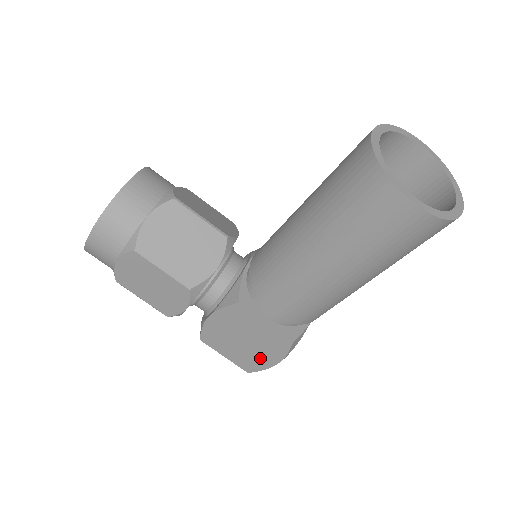
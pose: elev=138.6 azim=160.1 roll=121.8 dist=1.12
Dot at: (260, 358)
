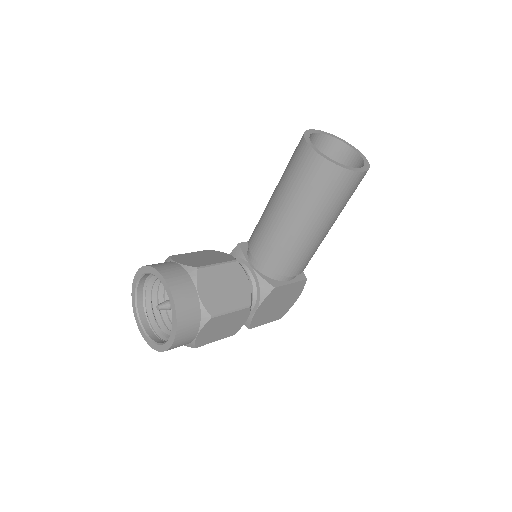
Dot at: (288, 305)
